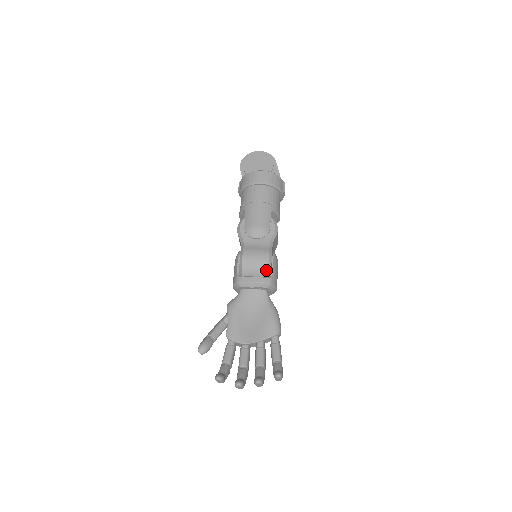
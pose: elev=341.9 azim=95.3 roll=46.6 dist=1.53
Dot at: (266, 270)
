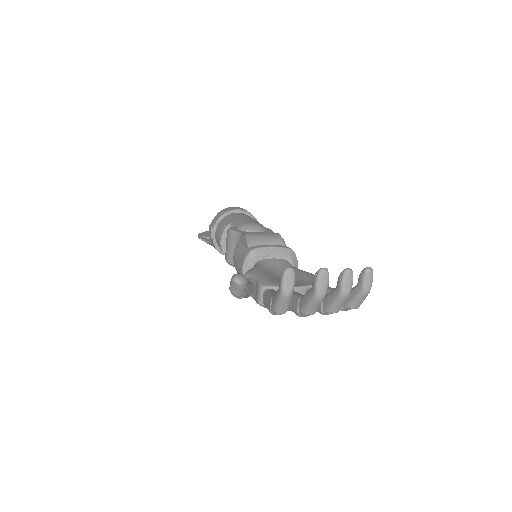
Dot at: (281, 243)
